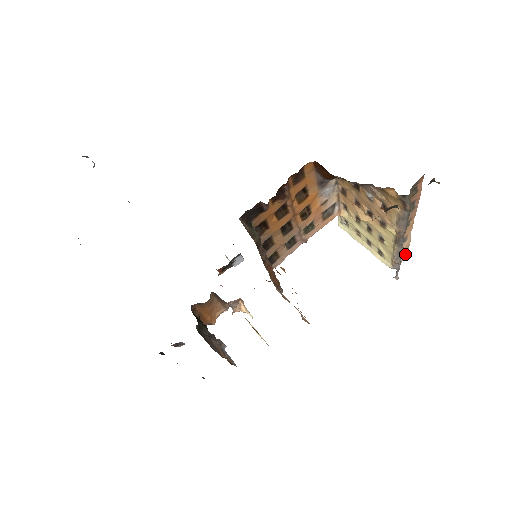
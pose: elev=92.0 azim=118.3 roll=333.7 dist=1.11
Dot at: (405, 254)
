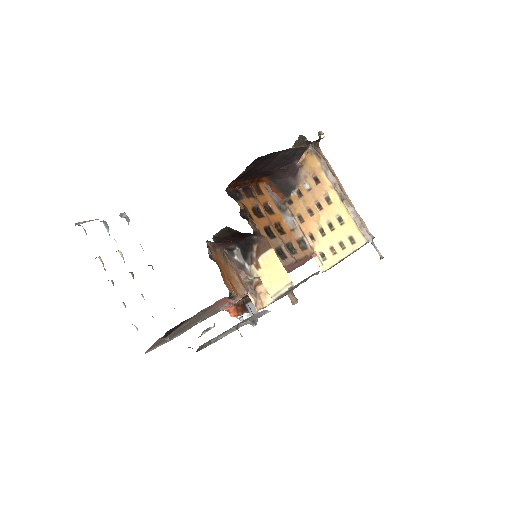
Dot at: (371, 236)
